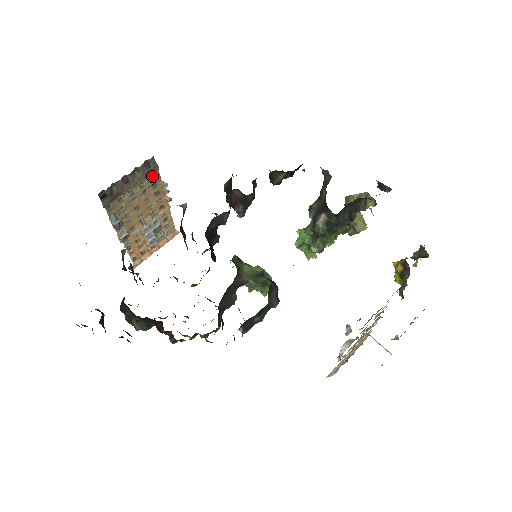
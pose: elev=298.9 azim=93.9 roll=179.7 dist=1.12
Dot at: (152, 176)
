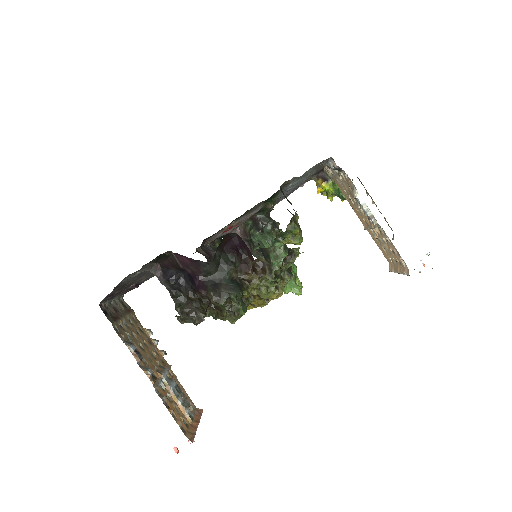
Dot at: (133, 319)
